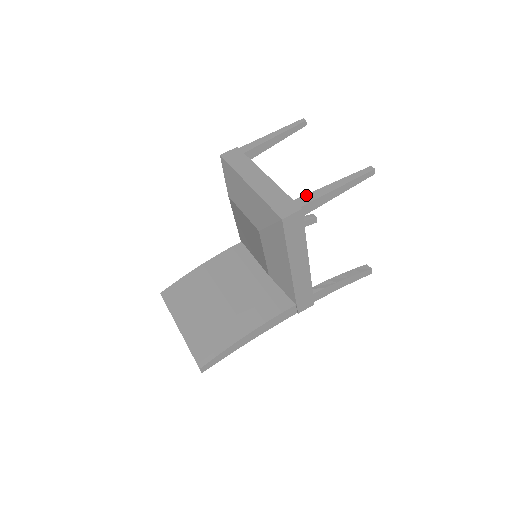
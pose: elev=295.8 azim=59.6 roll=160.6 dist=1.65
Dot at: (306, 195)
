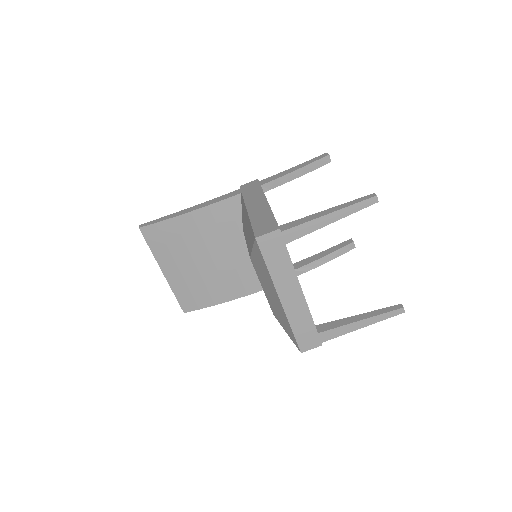
Dot at: (331, 330)
